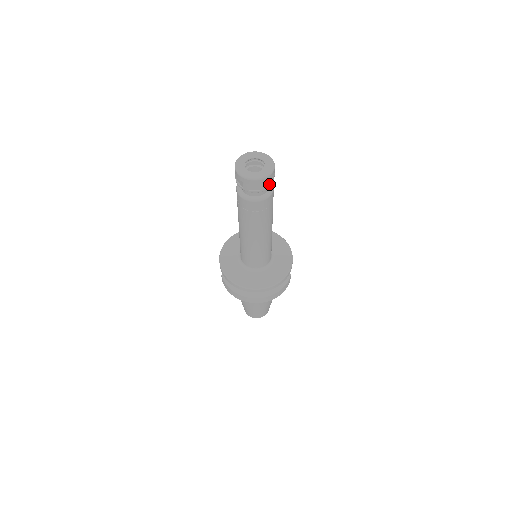
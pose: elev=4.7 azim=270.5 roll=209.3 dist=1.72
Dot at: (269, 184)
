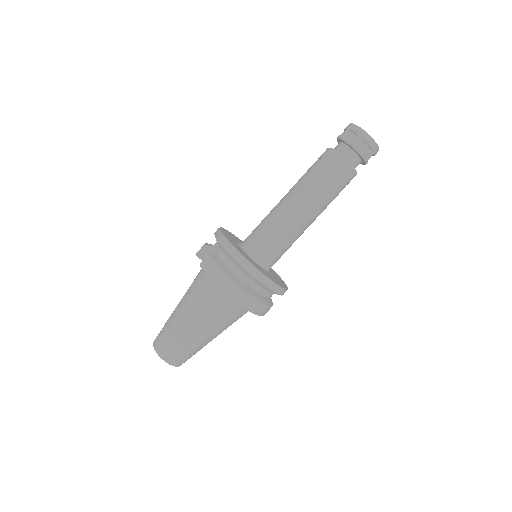
Dot at: (367, 160)
